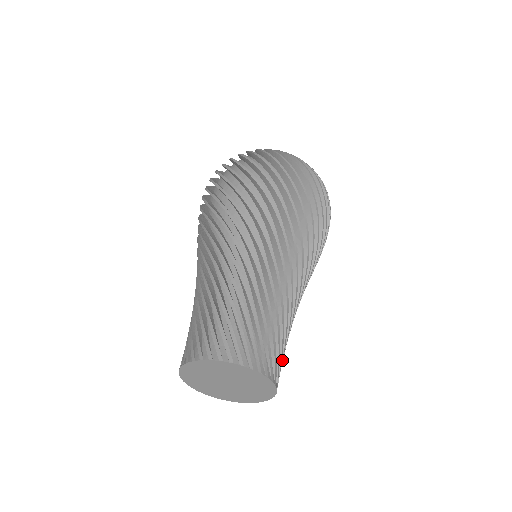
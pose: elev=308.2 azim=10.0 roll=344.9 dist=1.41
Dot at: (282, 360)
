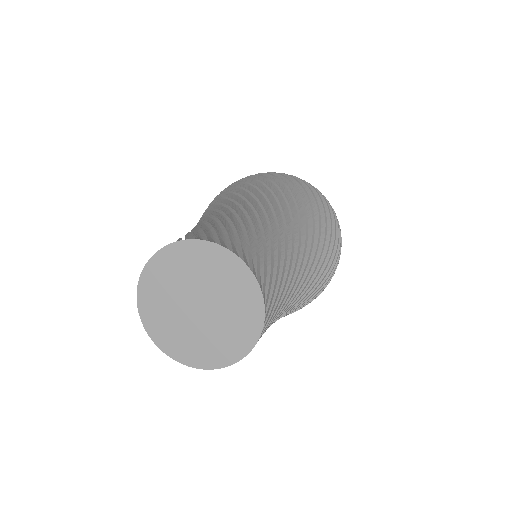
Dot at: (245, 242)
